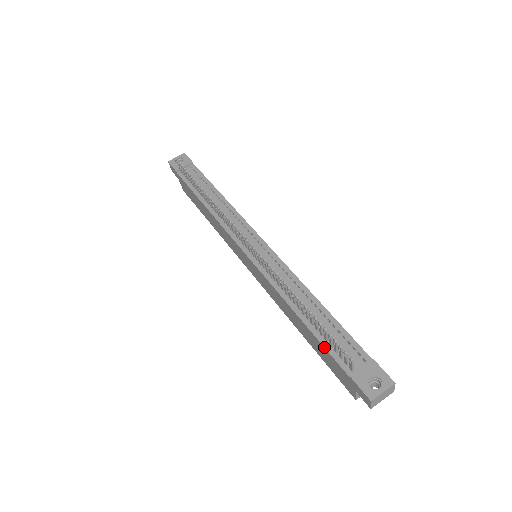
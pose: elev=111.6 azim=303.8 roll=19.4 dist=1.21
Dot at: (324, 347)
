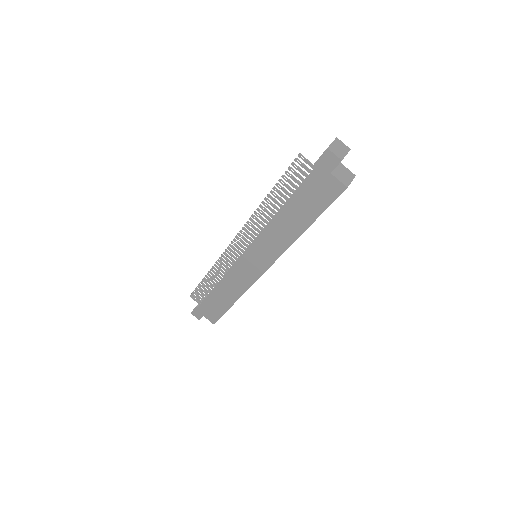
Dot at: (297, 188)
